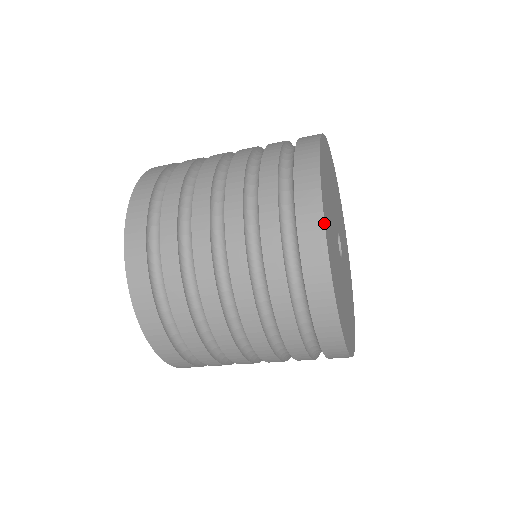
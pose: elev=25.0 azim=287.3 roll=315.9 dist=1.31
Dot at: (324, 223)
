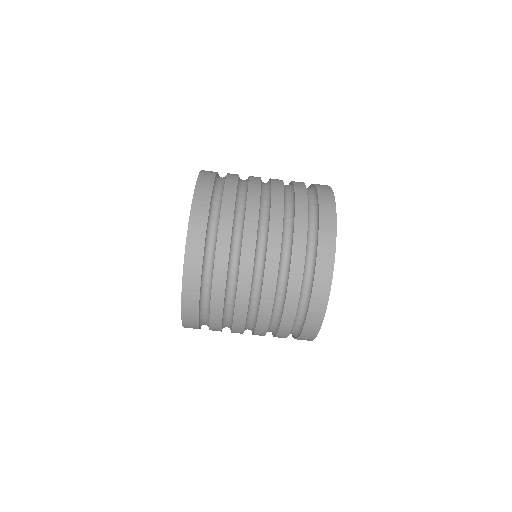
Dot at: occluded
